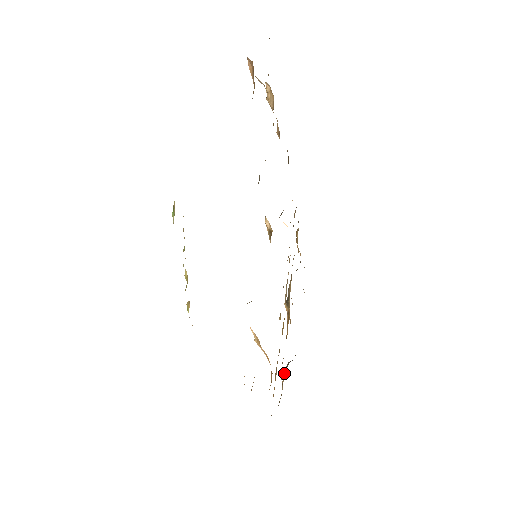
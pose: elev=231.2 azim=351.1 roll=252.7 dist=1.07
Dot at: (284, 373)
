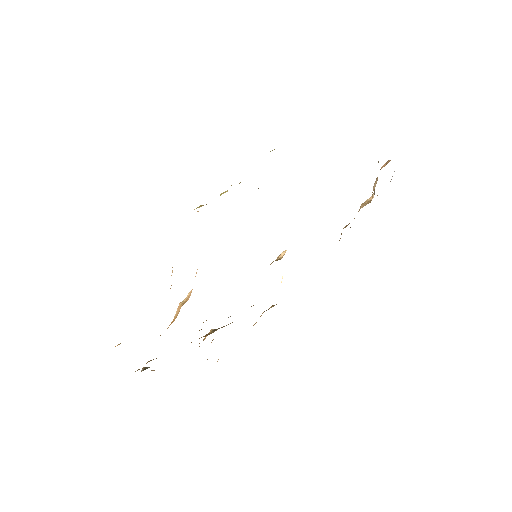
Dot at: occluded
